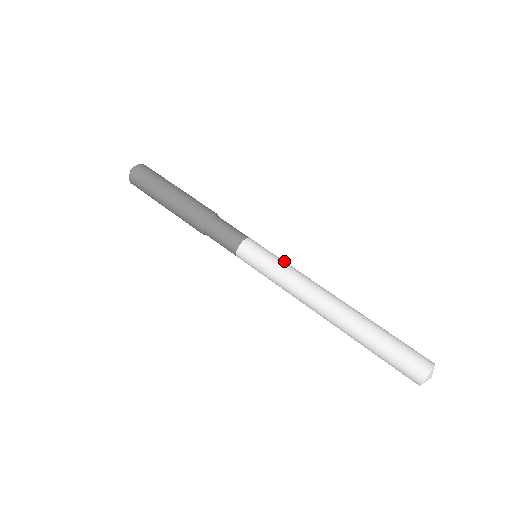
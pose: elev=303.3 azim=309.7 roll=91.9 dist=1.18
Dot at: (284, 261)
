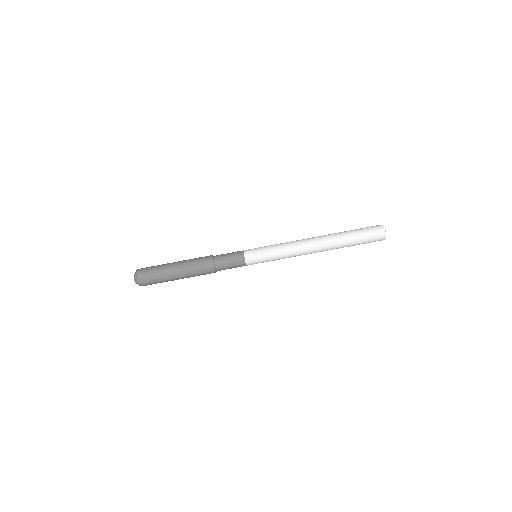
Dot at: (273, 245)
